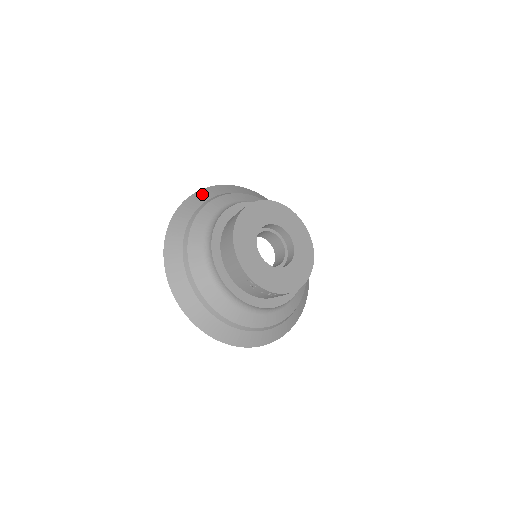
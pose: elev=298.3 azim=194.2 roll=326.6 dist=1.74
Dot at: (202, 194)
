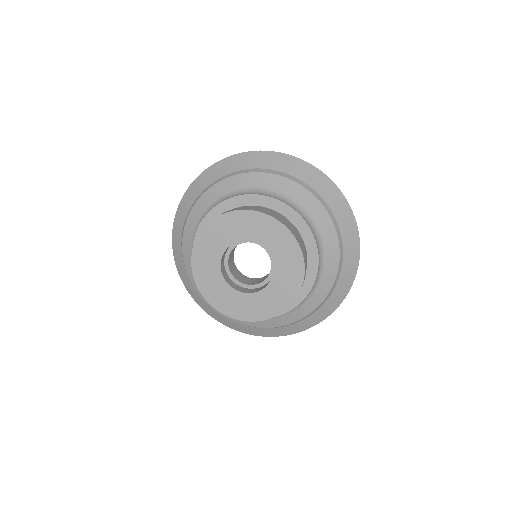
Dot at: (196, 185)
